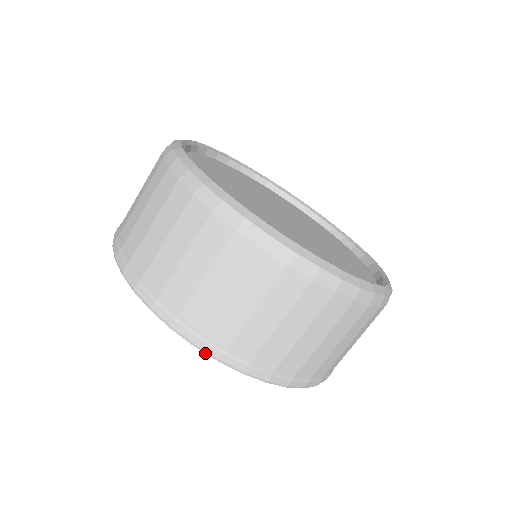
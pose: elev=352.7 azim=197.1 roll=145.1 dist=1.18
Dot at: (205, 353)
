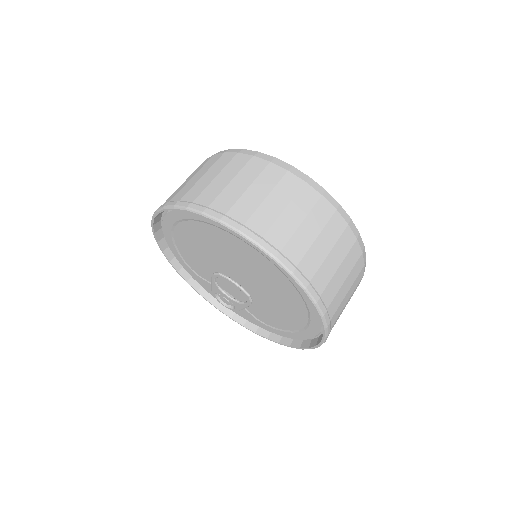
Dot at: (283, 266)
